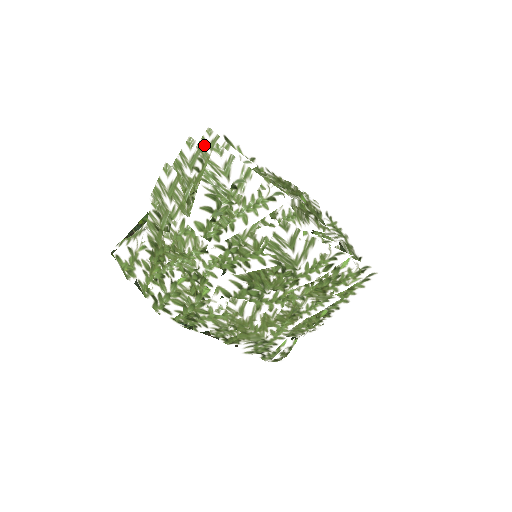
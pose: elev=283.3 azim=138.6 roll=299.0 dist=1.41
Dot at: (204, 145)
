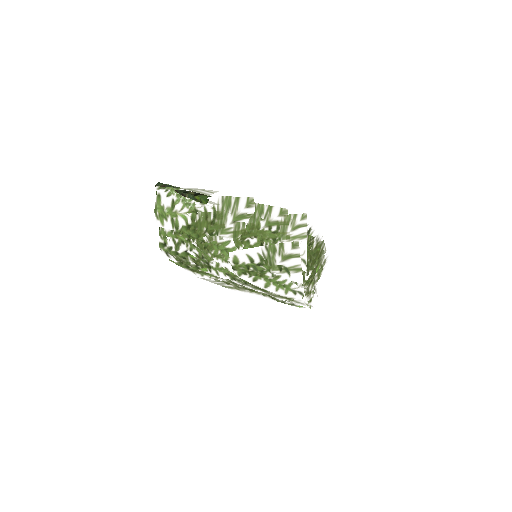
Dot at: (291, 221)
